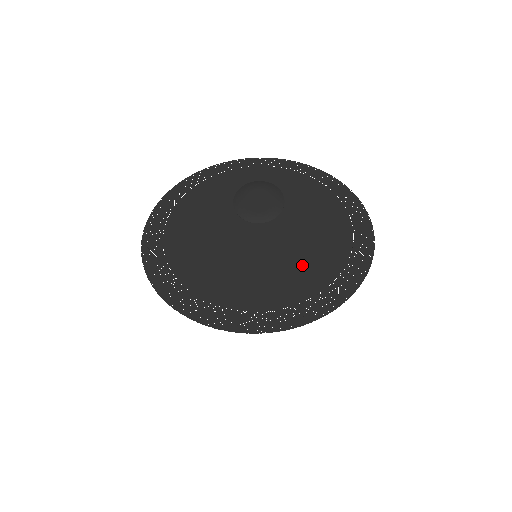
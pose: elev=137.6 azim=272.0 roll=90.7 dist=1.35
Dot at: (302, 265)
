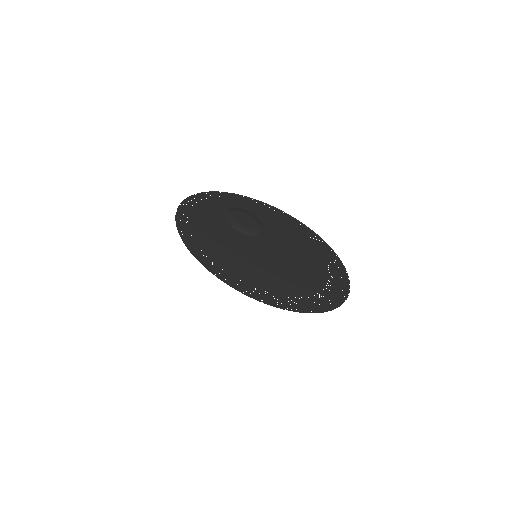
Dot at: (292, 272)
